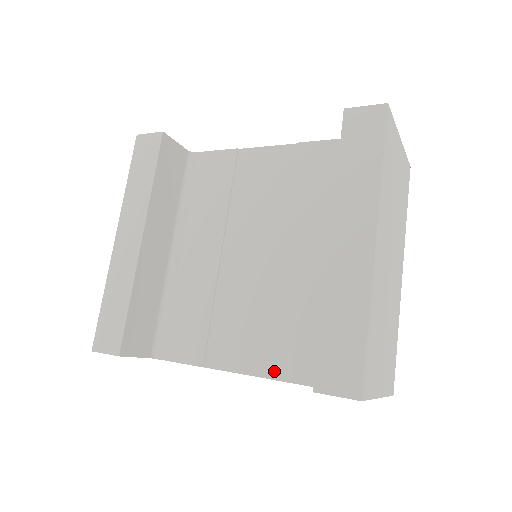
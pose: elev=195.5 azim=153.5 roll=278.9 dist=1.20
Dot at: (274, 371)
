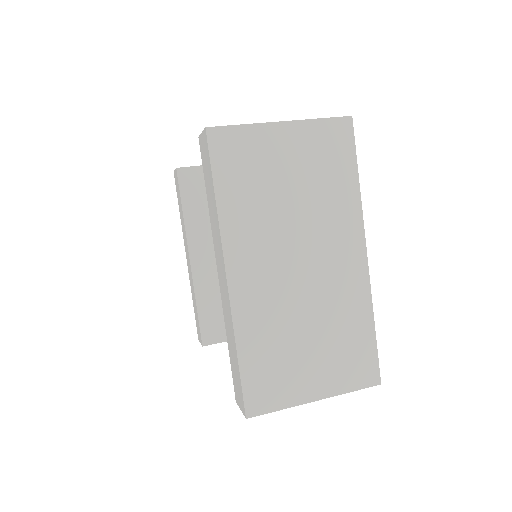
Dot at: occluded
